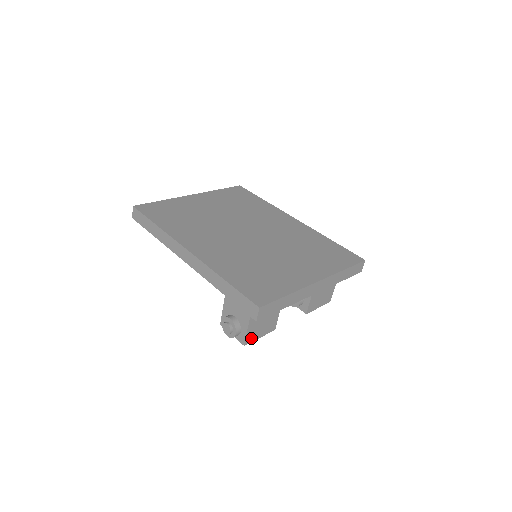
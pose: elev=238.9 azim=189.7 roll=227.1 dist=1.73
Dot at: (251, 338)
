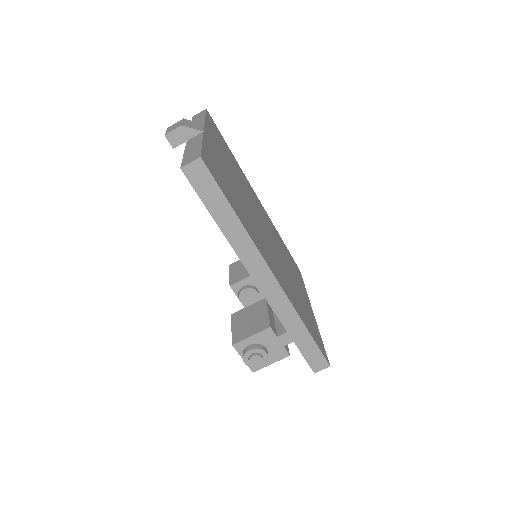
Dot at: occluded
